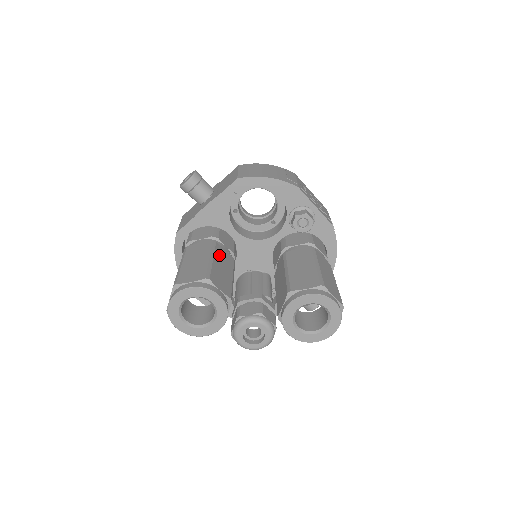
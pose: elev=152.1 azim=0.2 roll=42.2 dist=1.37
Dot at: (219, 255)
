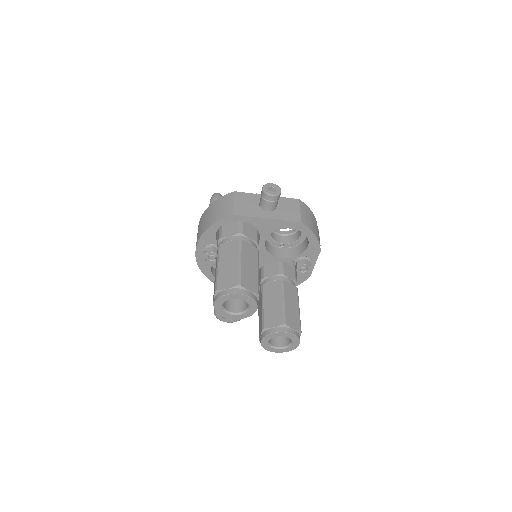
Dot at: occluded
